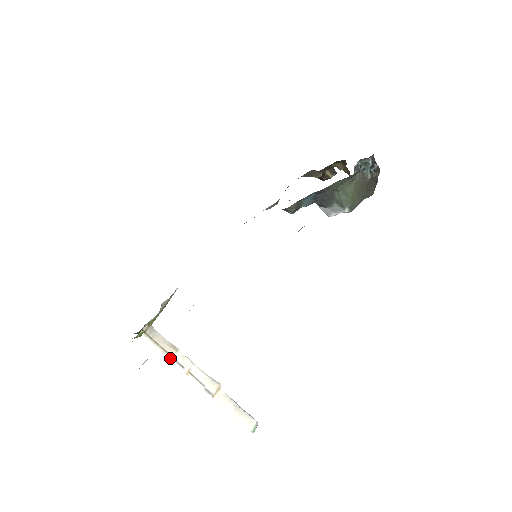
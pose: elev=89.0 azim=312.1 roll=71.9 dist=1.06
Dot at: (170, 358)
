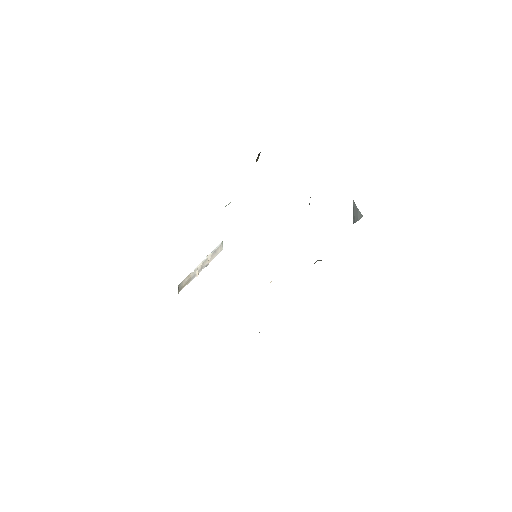
Dot at: (190, 281)
